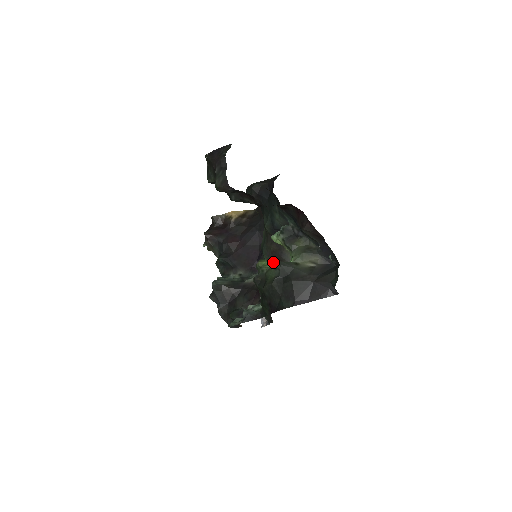
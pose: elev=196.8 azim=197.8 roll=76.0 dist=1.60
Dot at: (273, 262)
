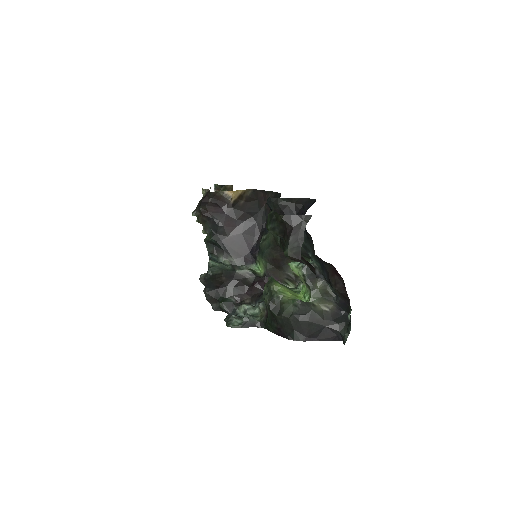
Dot at: (271, 266)
